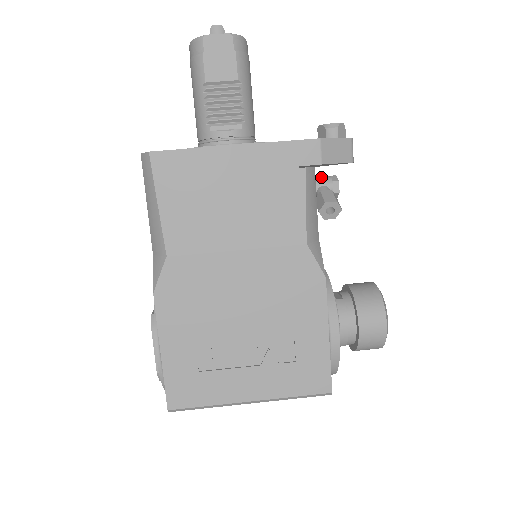
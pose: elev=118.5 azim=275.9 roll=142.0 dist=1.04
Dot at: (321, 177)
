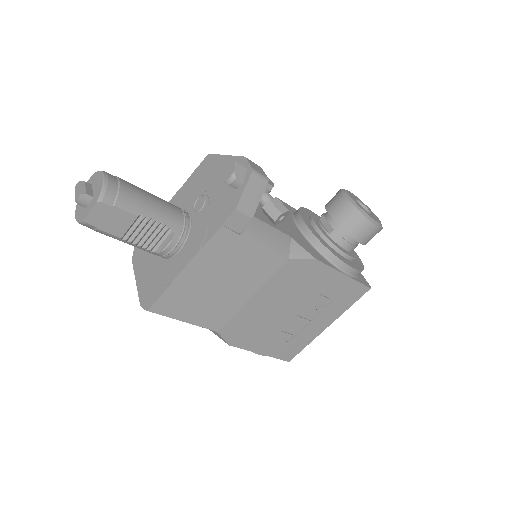
Dot at: occluded
